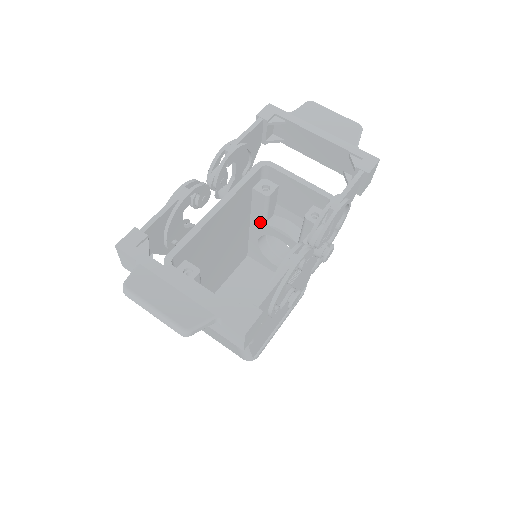
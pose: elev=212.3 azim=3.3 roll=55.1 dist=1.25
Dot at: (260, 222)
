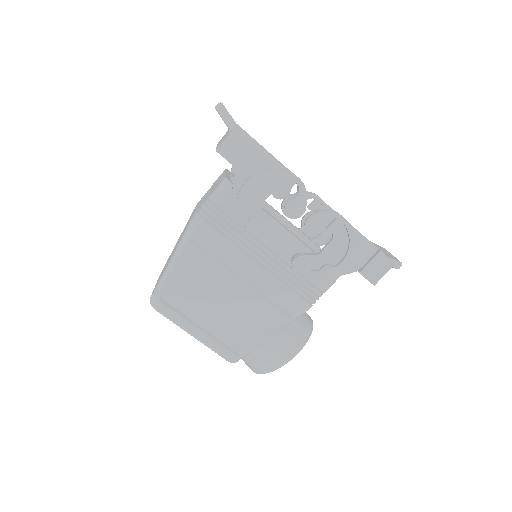
Dot at: occluded
